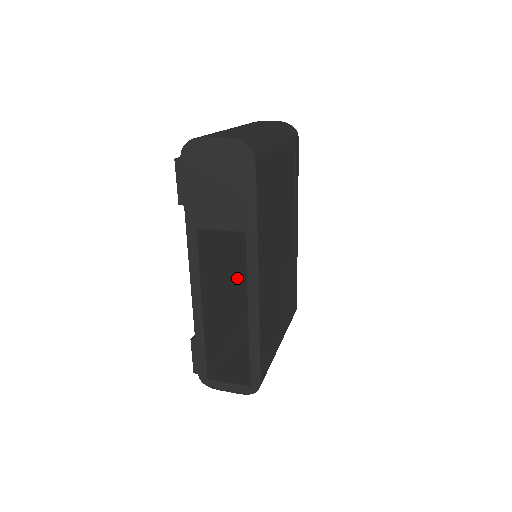
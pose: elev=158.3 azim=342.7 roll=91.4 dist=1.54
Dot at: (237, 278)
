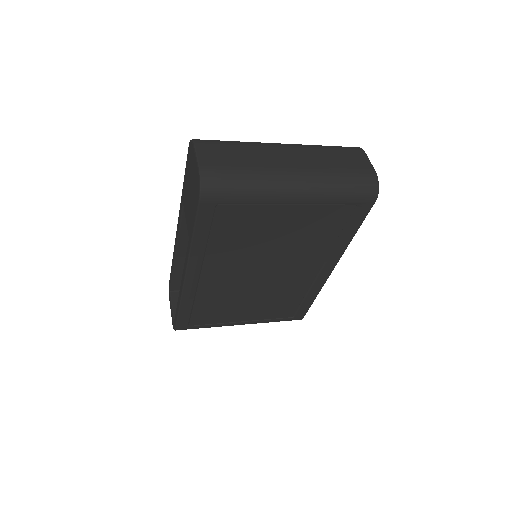
Dot at: occluded
